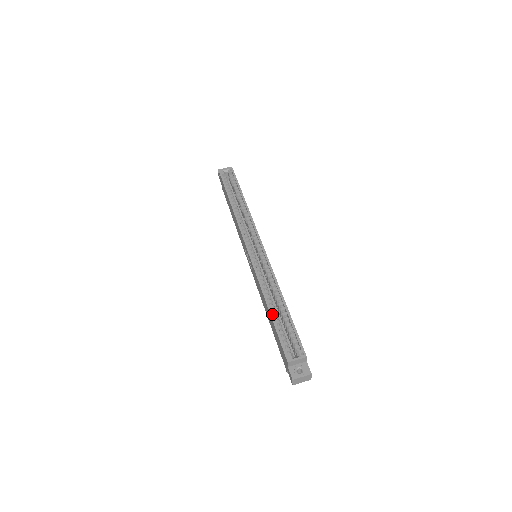
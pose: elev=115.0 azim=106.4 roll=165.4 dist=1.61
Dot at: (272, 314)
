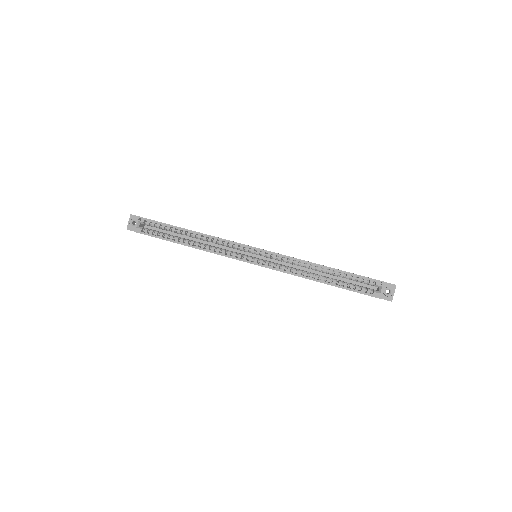
Dot at: (331, 284)
